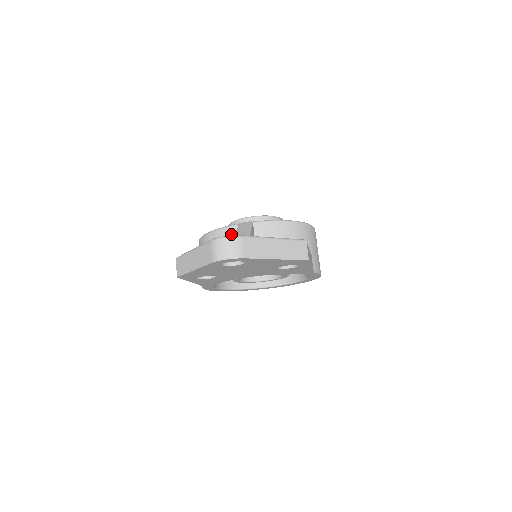
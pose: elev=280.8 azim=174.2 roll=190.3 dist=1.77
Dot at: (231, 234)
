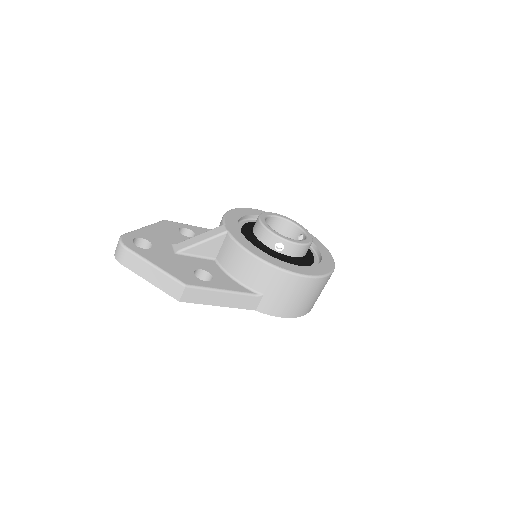
Dot at: occluded
